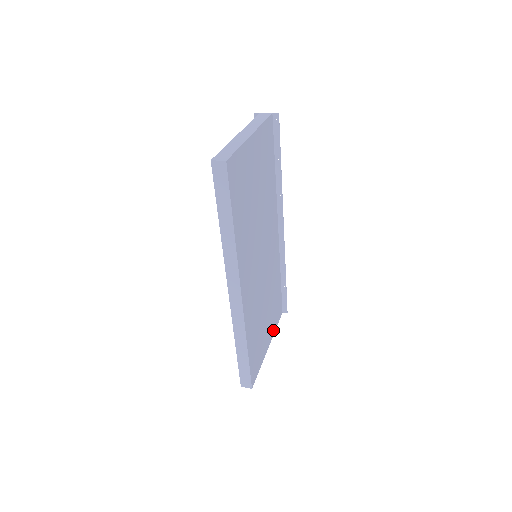
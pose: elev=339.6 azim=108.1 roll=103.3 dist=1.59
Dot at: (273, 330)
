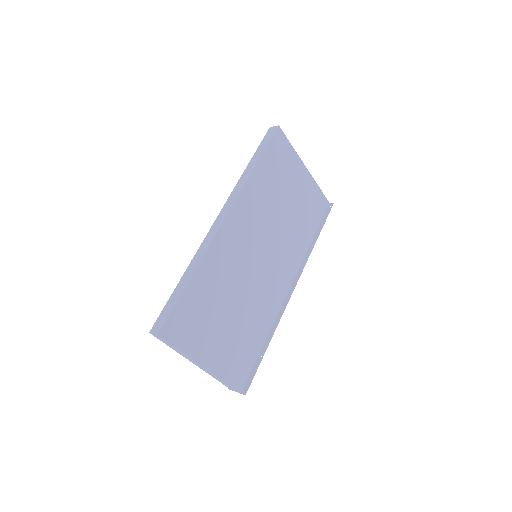
Dot at: (220, 370)
